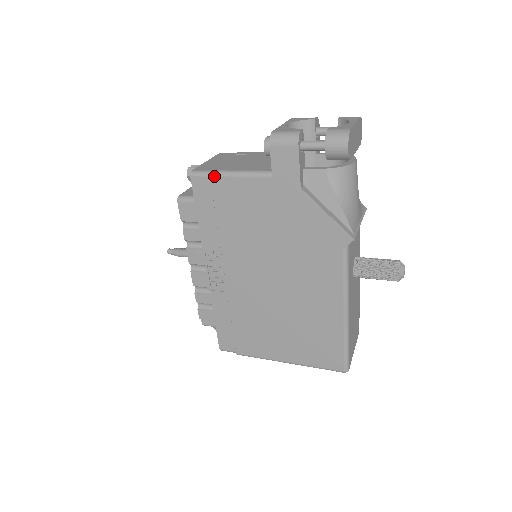
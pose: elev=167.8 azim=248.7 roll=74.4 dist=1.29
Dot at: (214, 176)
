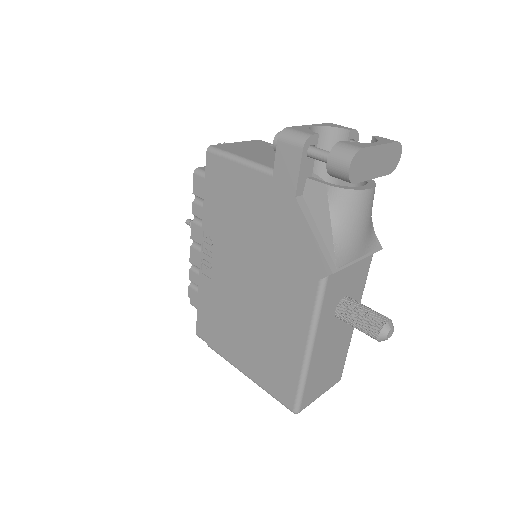
Dot at: (225, 157)
